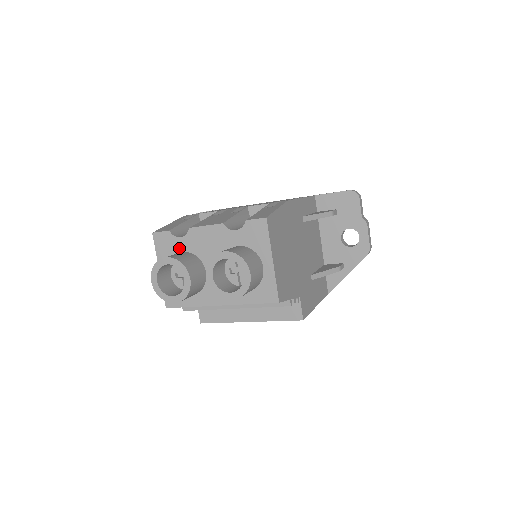
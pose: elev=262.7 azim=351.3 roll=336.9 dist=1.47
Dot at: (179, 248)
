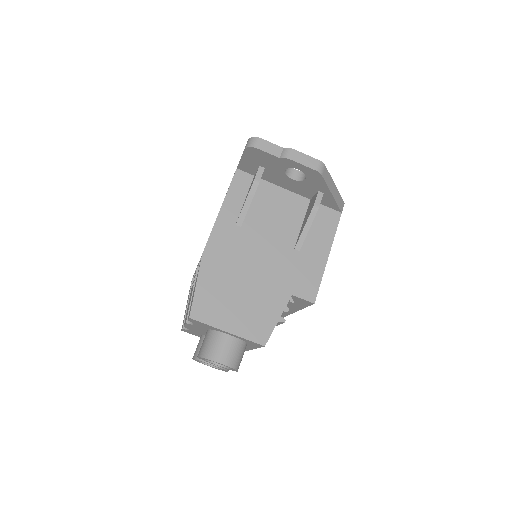
Dot at: (198, 334)
